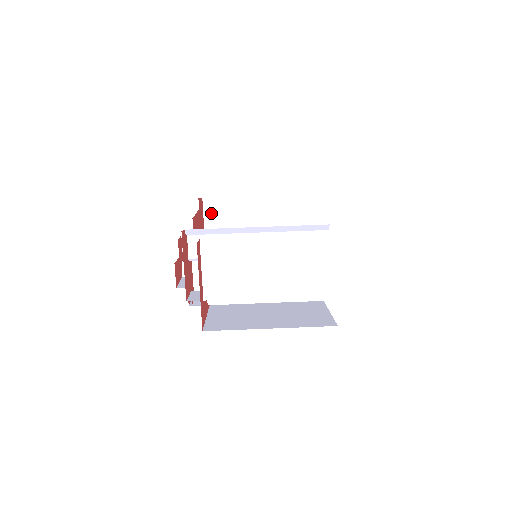
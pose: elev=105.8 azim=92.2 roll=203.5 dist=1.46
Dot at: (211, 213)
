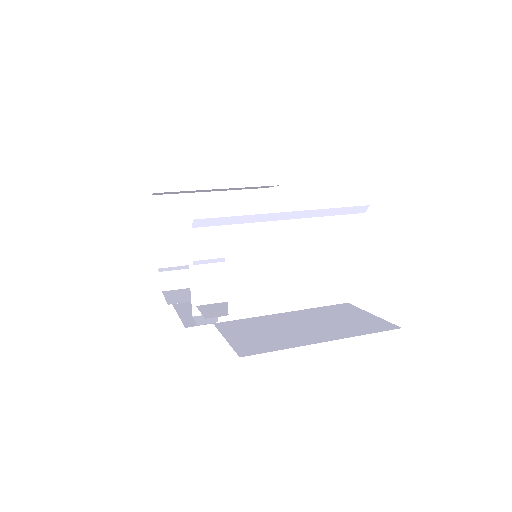
Dot at: (162, 214)
